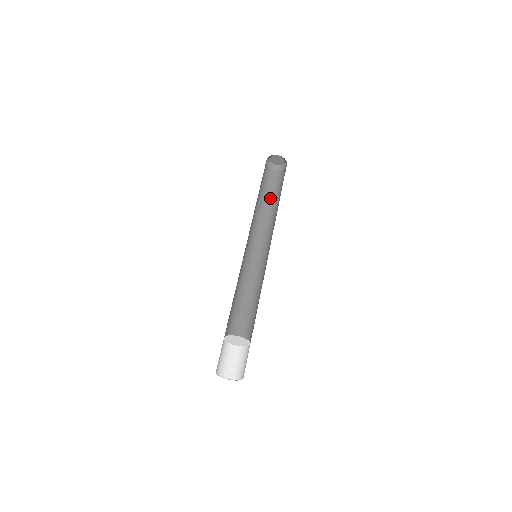
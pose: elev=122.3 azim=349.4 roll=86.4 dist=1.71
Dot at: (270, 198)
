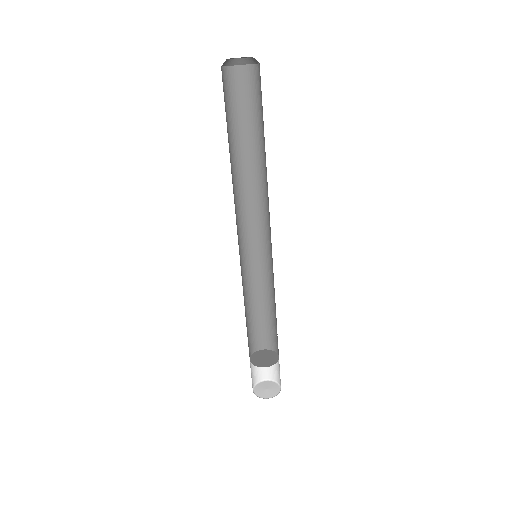
Dot at: (242, 135)
